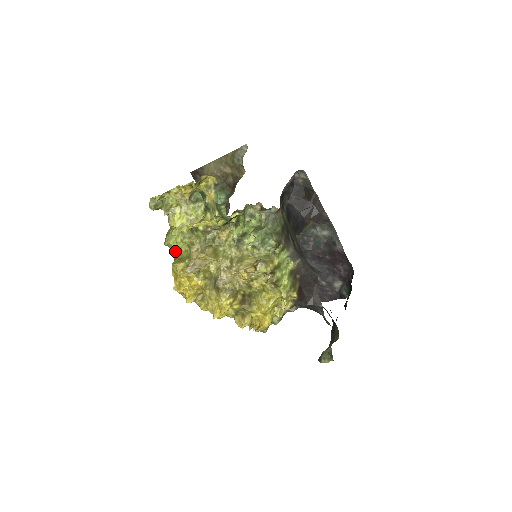
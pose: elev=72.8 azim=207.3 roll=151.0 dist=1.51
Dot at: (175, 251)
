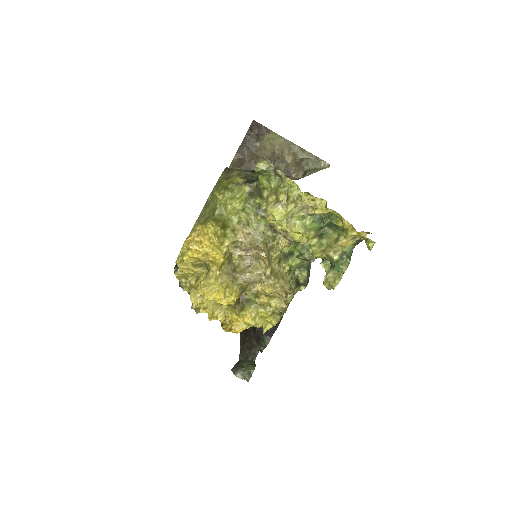
Dot at: (221, 210)
